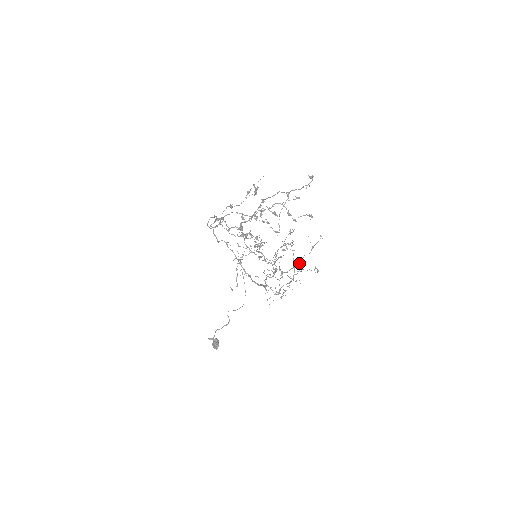
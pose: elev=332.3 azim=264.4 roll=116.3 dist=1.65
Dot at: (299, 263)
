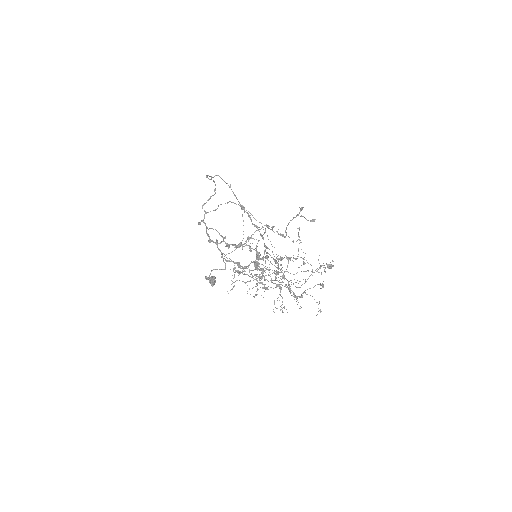
Dot at: (304, 264)
